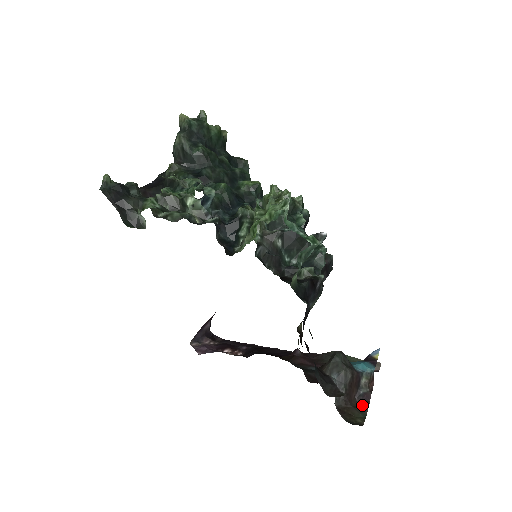
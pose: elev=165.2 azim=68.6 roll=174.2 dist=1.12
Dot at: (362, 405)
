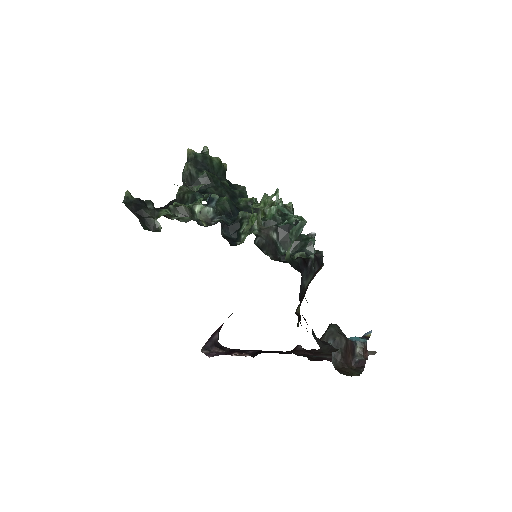
Dot at: (358, 368)
